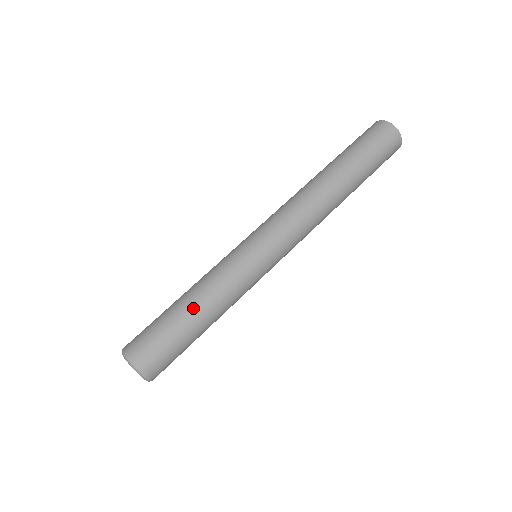
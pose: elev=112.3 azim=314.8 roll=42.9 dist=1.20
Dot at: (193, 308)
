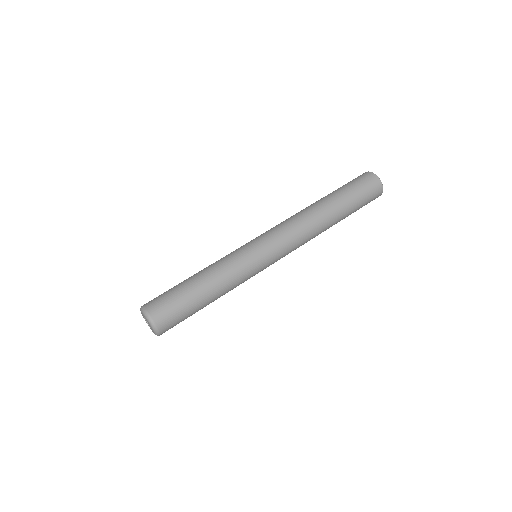
Dot at: (204, 287)
